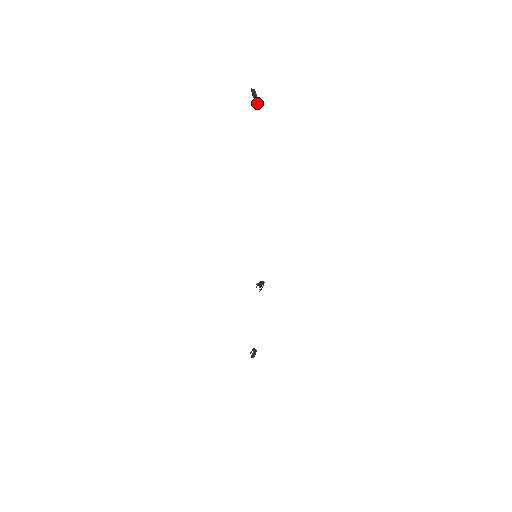
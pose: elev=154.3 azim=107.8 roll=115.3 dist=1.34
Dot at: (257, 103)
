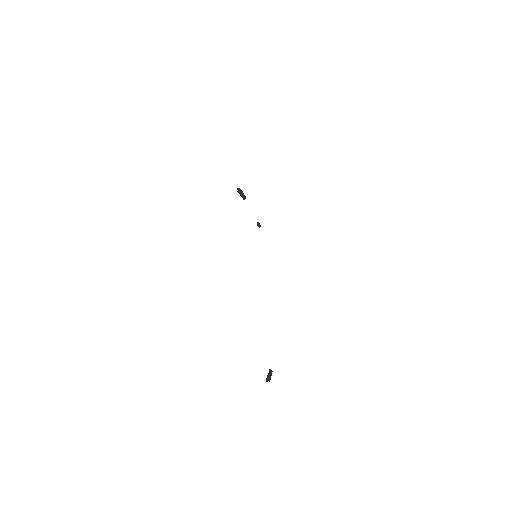
Dot at: (260, 226)
